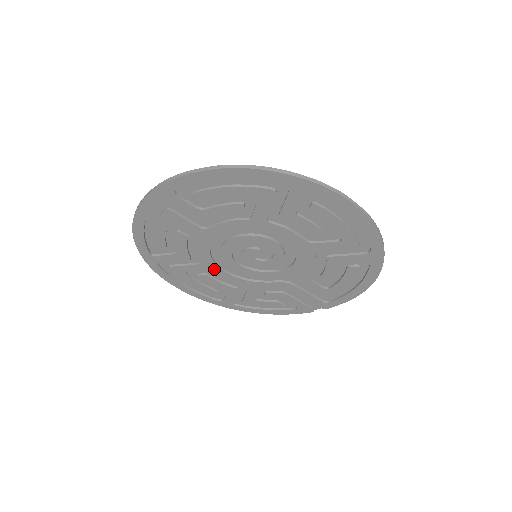
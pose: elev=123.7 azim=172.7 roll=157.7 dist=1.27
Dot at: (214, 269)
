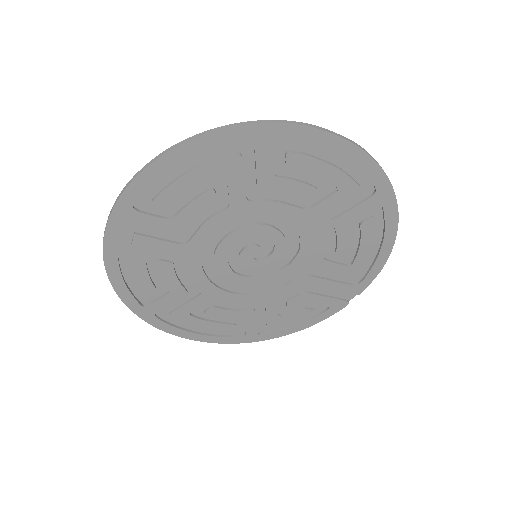
Dot at: (218, 295)
